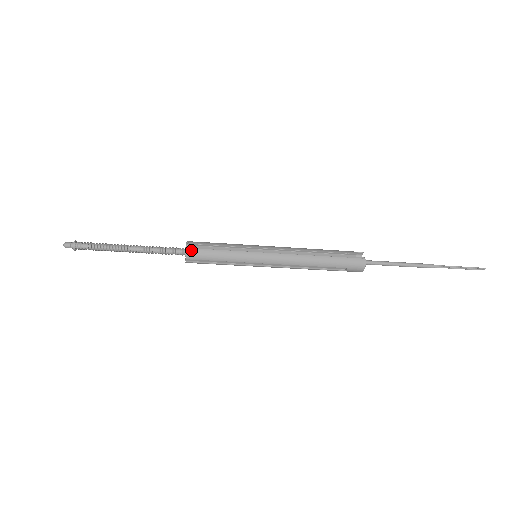
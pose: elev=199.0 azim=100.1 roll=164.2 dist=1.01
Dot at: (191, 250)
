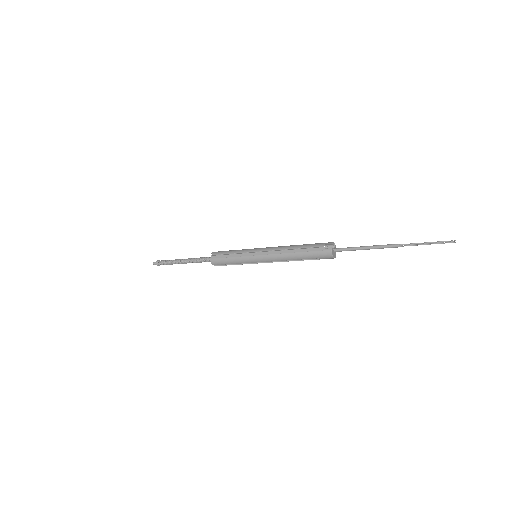
Dot at: (213, 260)
